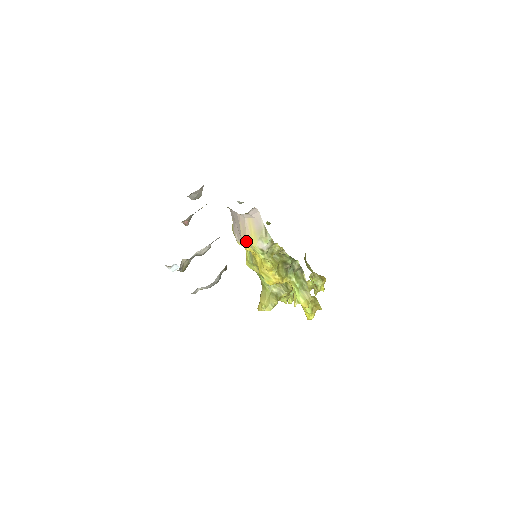
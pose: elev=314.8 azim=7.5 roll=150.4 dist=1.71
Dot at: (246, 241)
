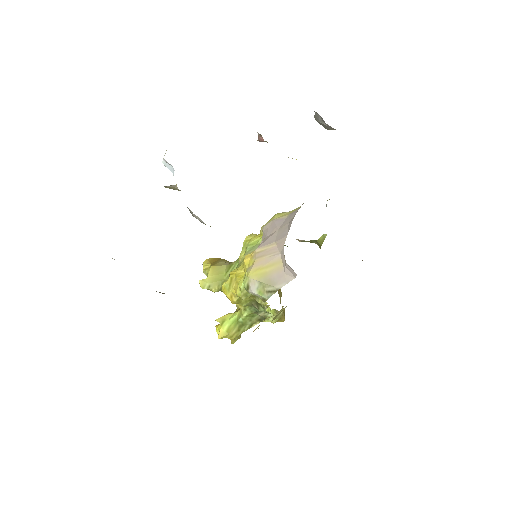
Dot at: (253, 259)
